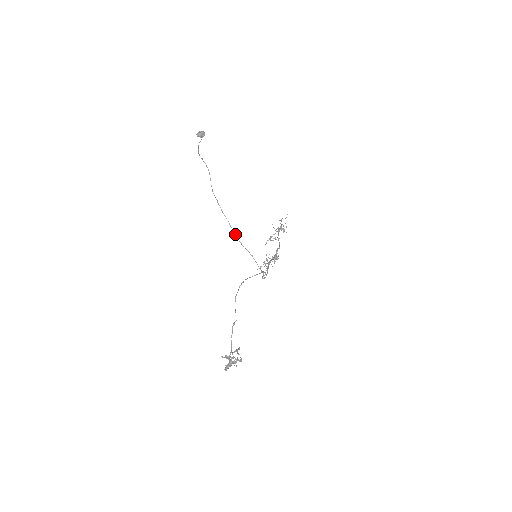
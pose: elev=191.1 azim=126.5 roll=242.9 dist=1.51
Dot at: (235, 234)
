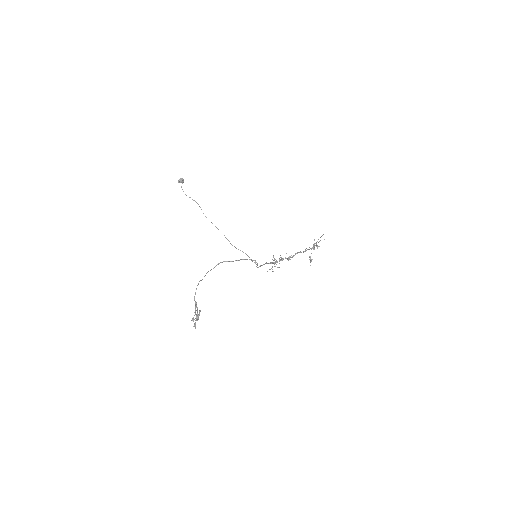
Dot at: occluded
